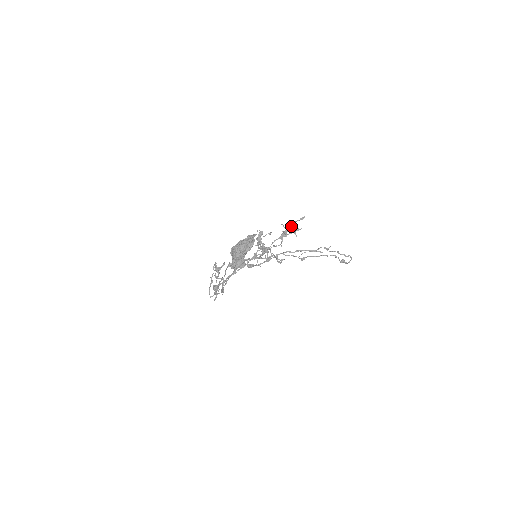
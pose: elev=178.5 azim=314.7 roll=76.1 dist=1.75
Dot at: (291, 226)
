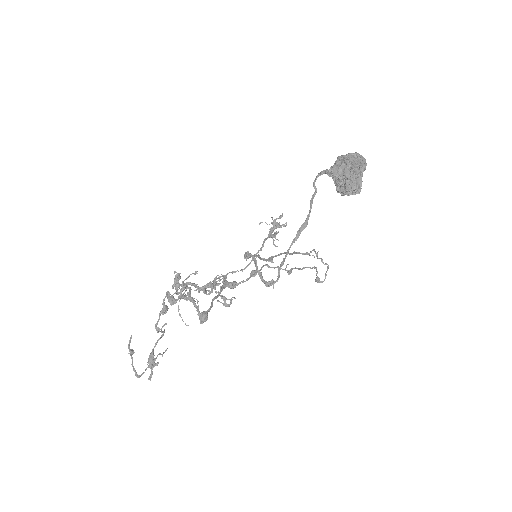
Dot at: (277, 222)
